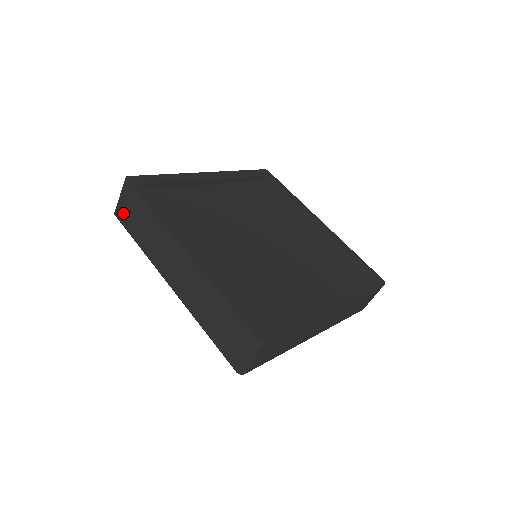
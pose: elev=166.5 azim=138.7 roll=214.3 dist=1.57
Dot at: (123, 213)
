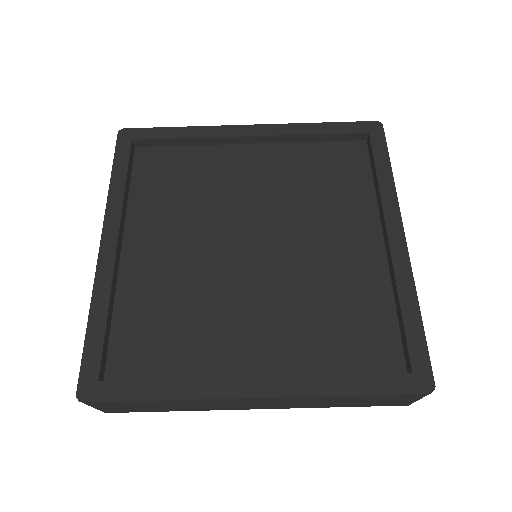
Dot at: (118, 410)
